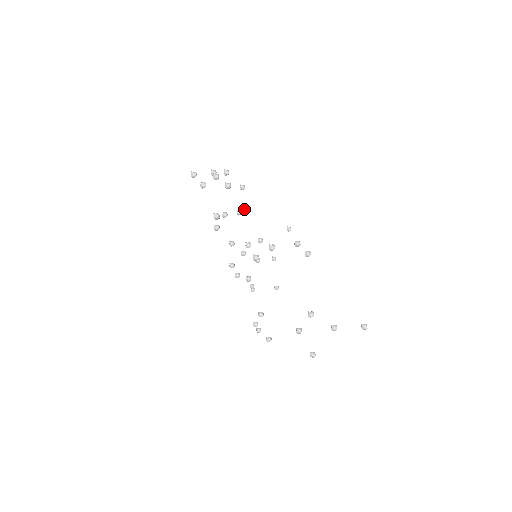
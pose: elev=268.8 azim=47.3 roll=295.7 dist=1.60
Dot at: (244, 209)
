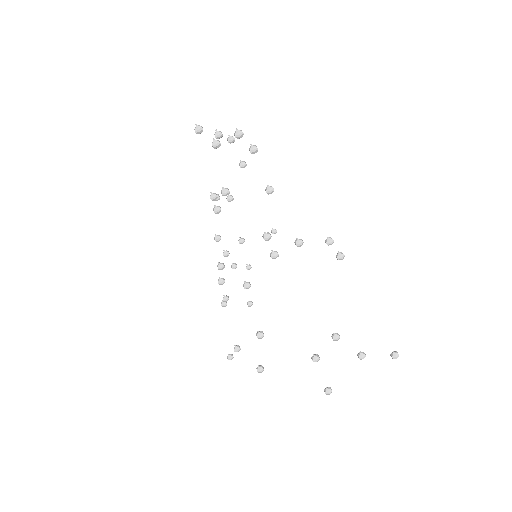
Dot at: occluded
